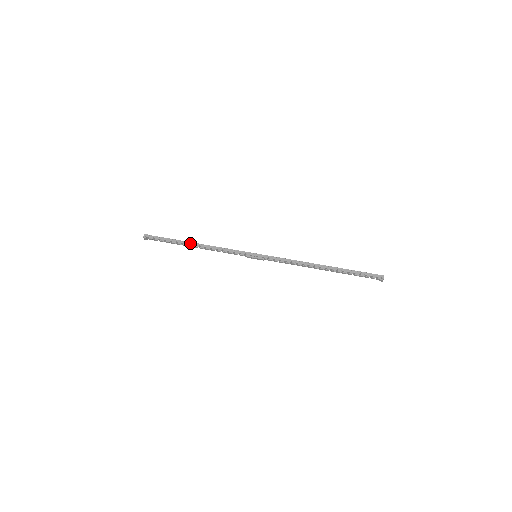
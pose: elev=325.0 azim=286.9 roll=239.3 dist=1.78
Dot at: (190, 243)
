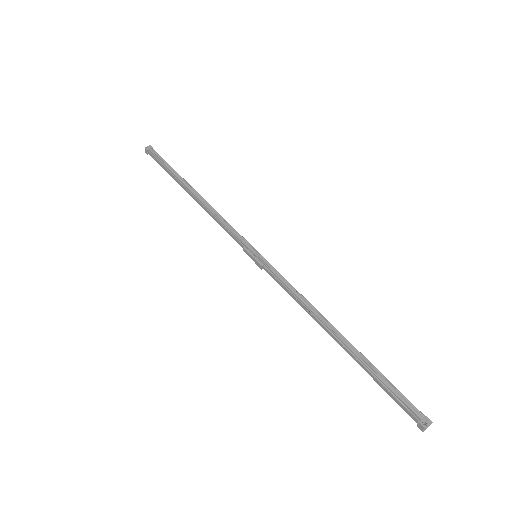
Dot at: (190, 186)
